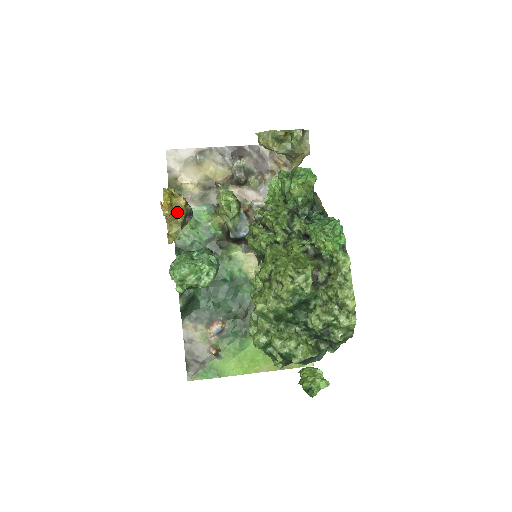
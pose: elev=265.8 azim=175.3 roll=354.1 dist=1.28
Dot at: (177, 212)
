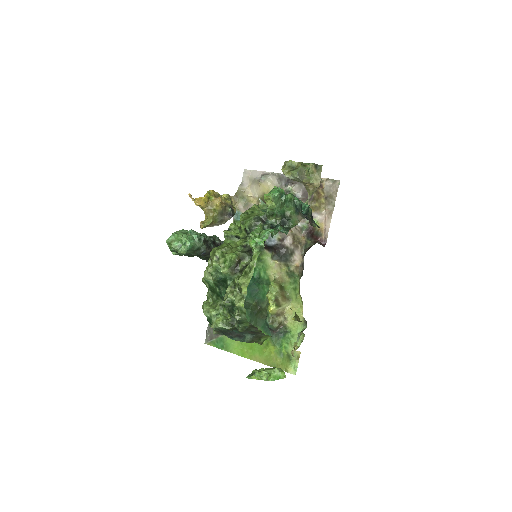
Dot at: (212, 208)
